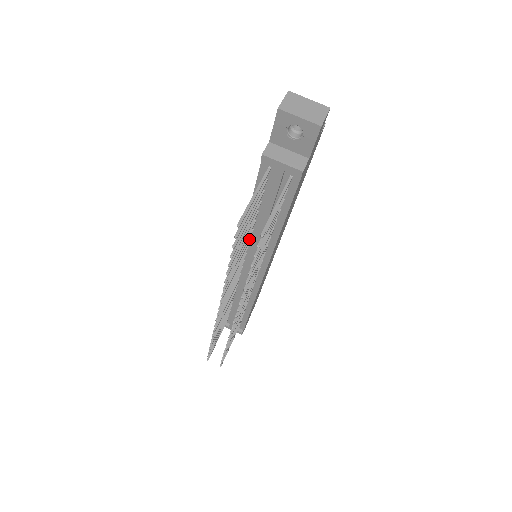
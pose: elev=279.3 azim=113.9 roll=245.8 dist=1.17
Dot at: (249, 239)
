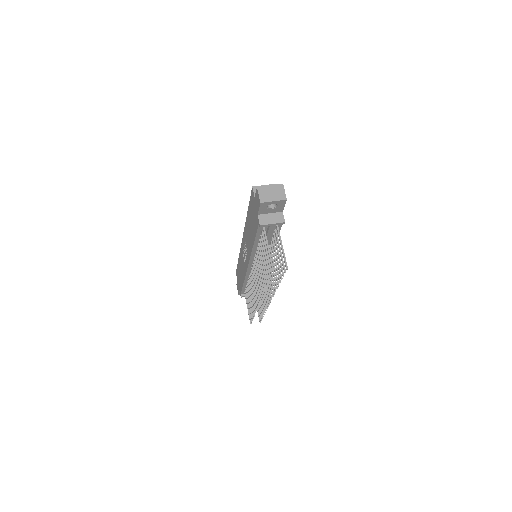
Dot at: (256, 256)
